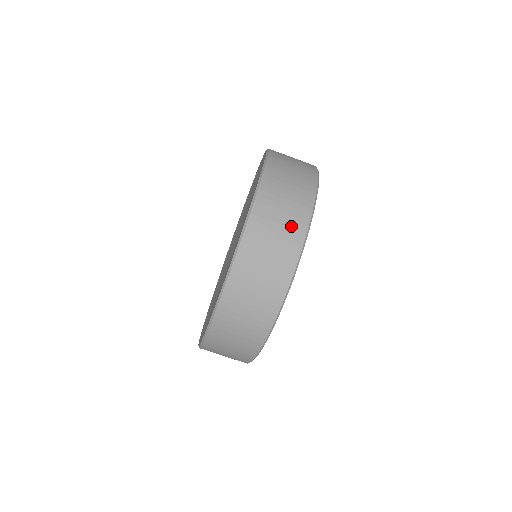
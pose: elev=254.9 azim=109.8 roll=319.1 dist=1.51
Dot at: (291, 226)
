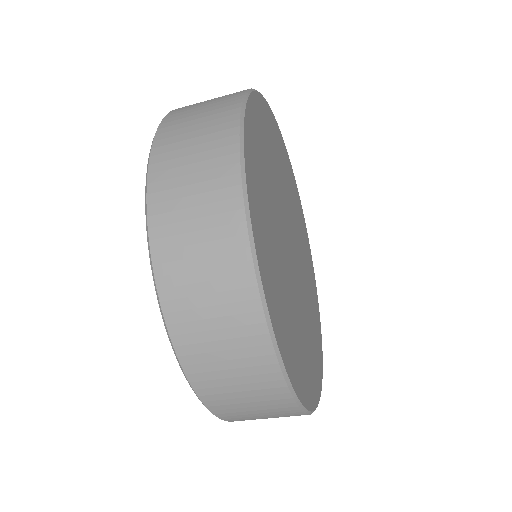
Dot at: (250, 365)
